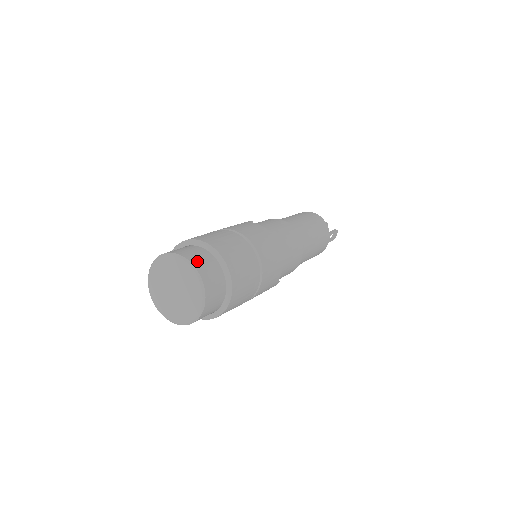
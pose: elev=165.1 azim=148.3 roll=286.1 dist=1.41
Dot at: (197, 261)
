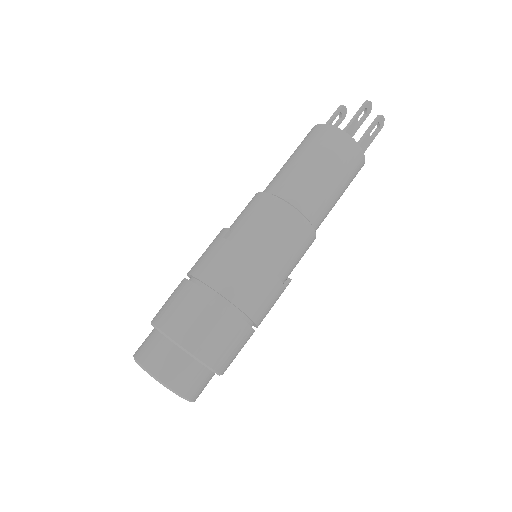
Dot at: (159, 367)
